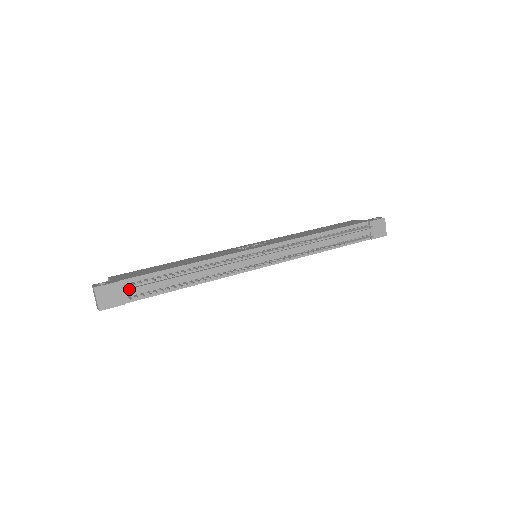
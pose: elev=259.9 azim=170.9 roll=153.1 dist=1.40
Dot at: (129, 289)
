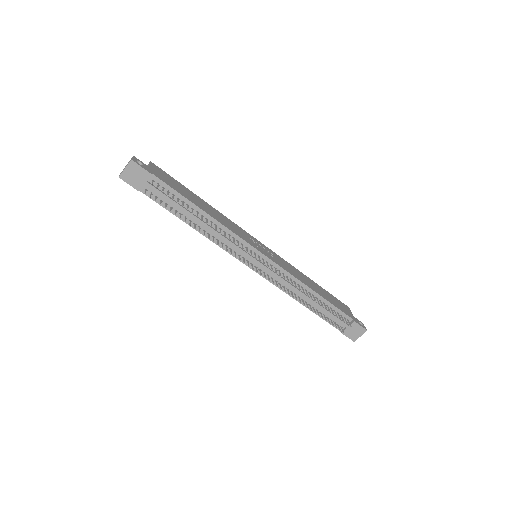
Dot at: (152, 185)
